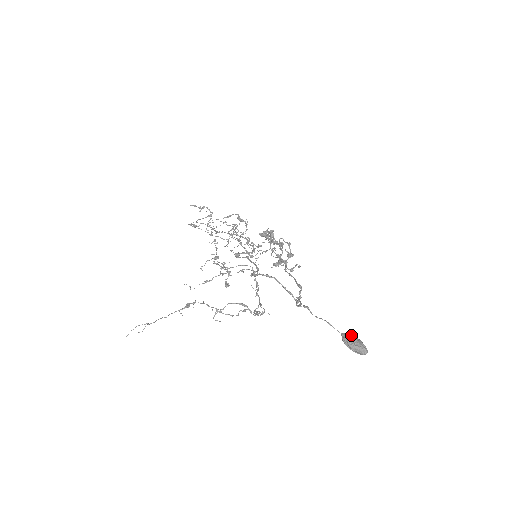
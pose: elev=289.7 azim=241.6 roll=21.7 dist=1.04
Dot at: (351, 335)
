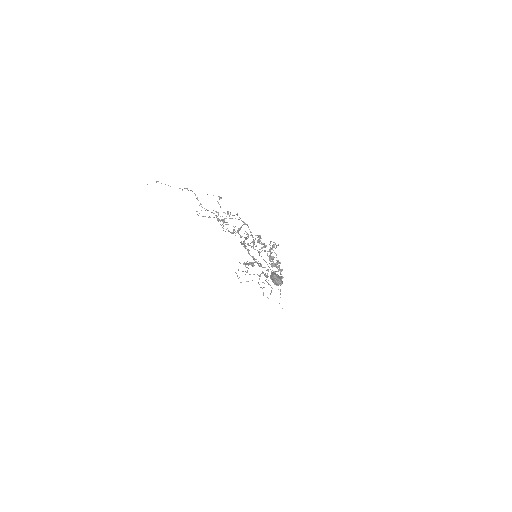
Dot at: (278, 275)
